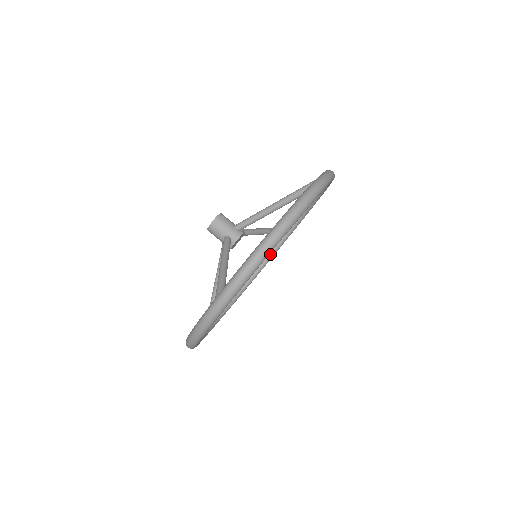
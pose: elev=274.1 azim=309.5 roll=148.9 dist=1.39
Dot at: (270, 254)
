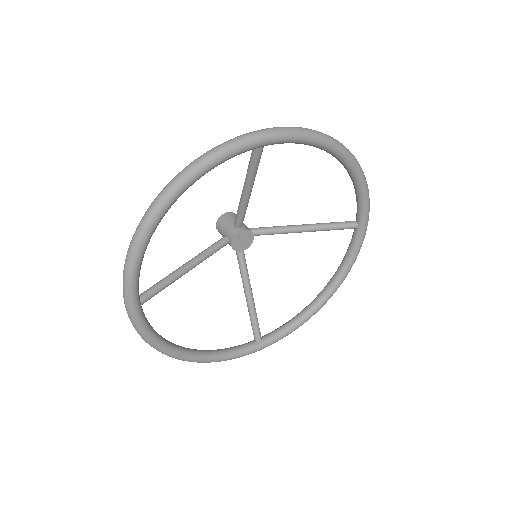
Dot at: (226, 351)
